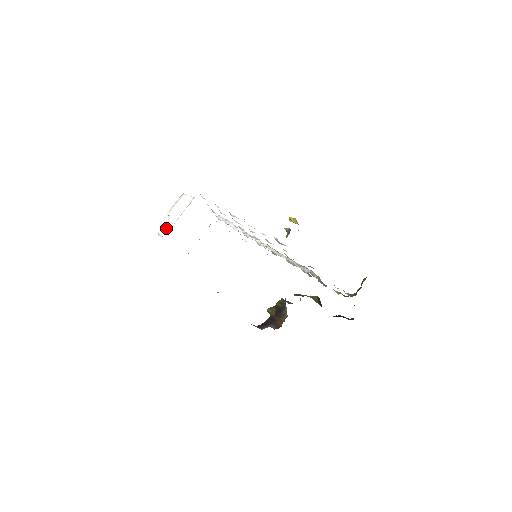
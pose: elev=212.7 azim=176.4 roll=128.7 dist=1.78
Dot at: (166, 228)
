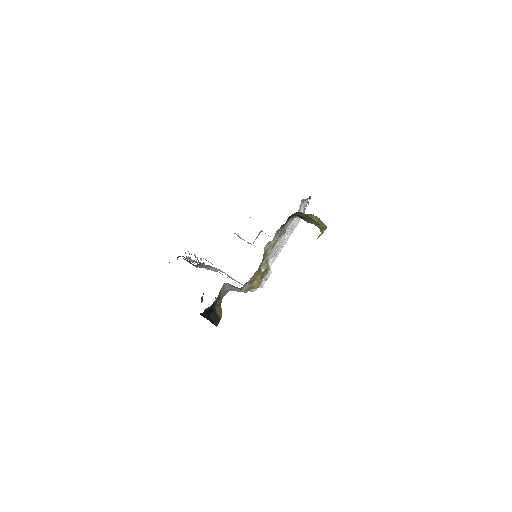
Dot at: occluded
